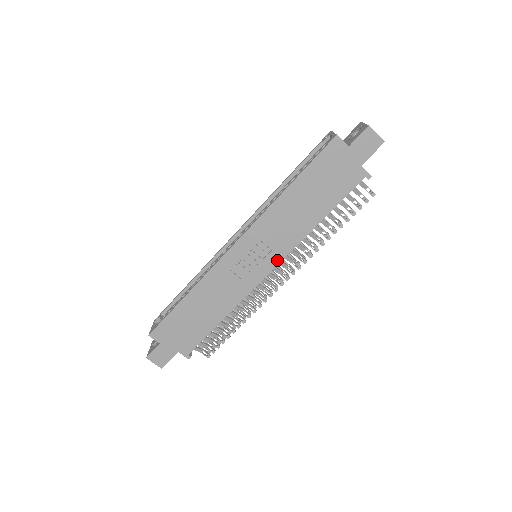
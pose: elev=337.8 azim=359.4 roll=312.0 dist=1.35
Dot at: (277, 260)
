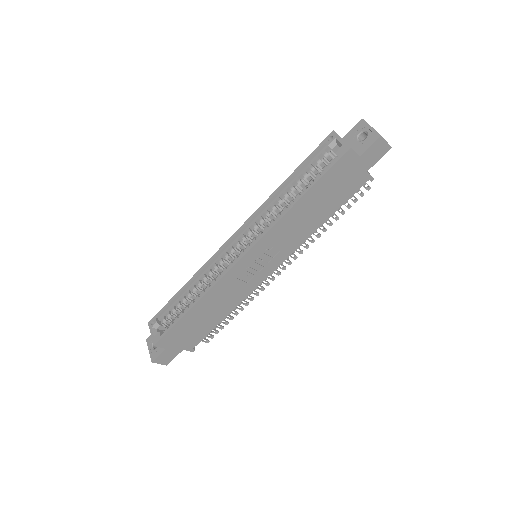
Dot at: (281, 261)
